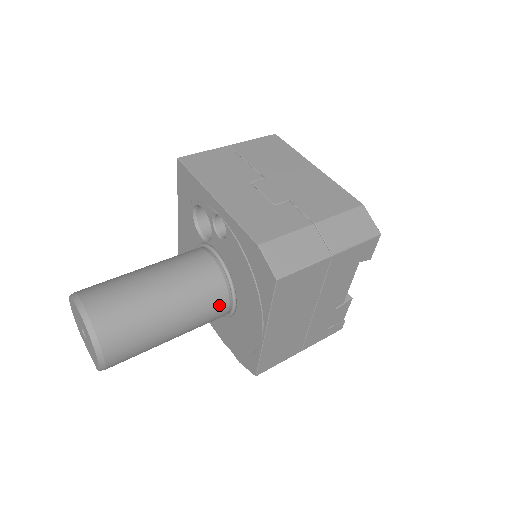
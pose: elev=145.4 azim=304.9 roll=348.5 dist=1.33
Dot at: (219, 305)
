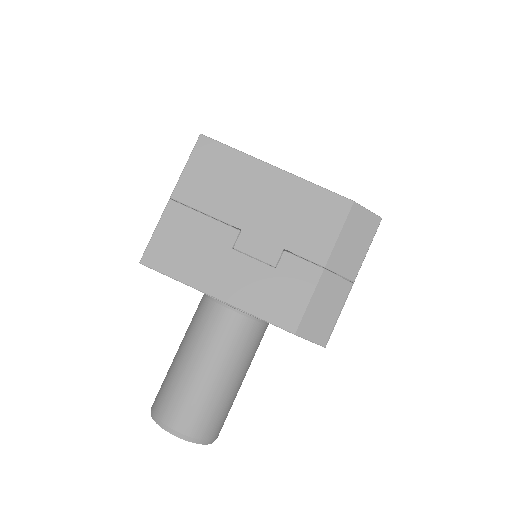
Dot at: (263, 335)
